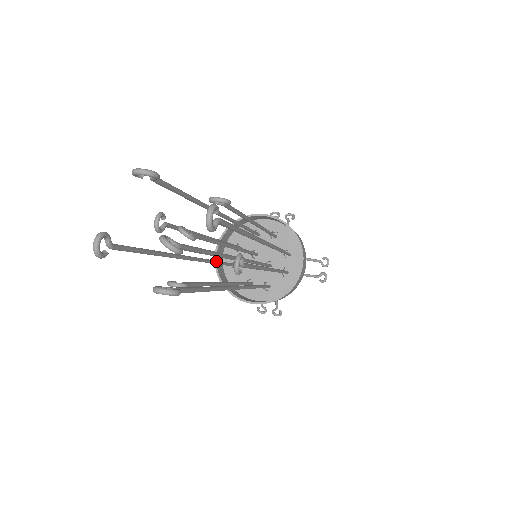
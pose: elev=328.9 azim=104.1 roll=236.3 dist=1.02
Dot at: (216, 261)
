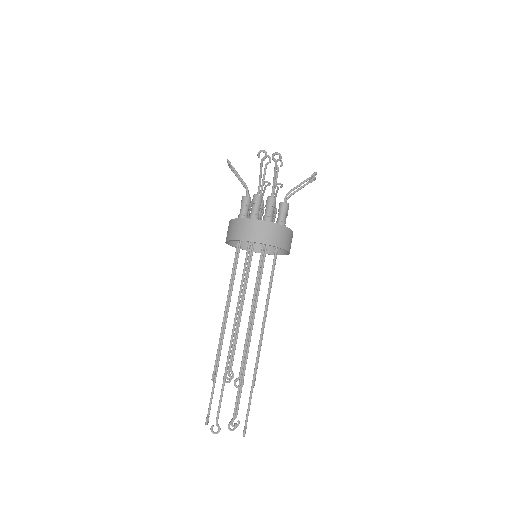
Dot at: occluded
